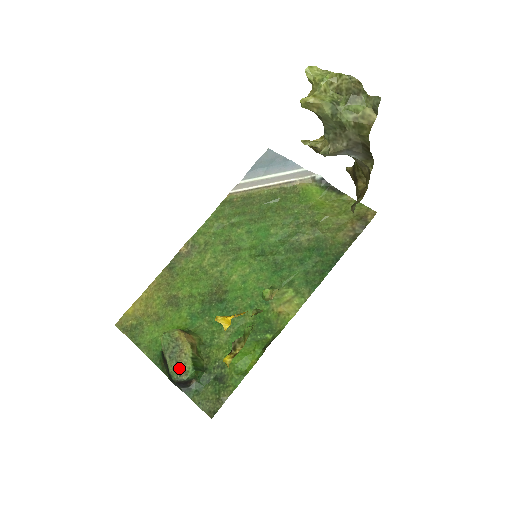
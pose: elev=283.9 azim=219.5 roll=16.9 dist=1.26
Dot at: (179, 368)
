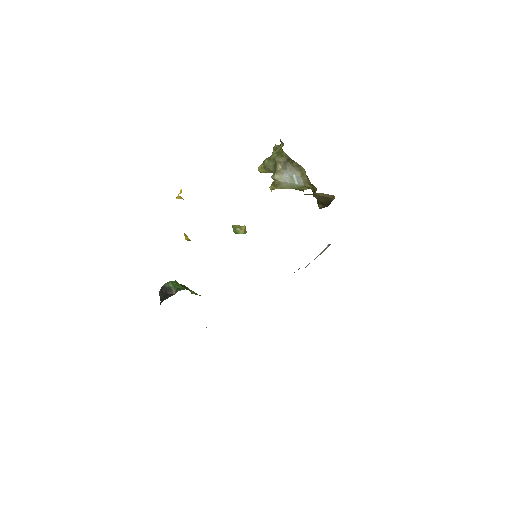
Dot at: occluded
